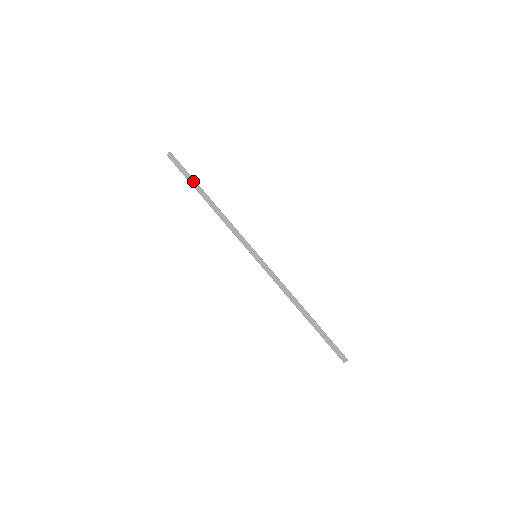
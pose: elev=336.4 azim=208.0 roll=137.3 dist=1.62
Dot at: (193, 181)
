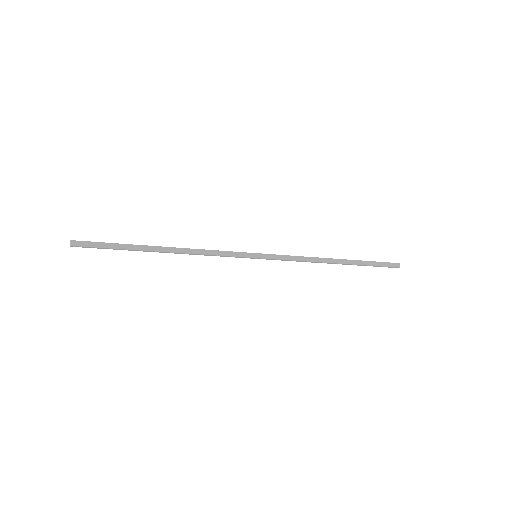
Dot at: (128, 249)
